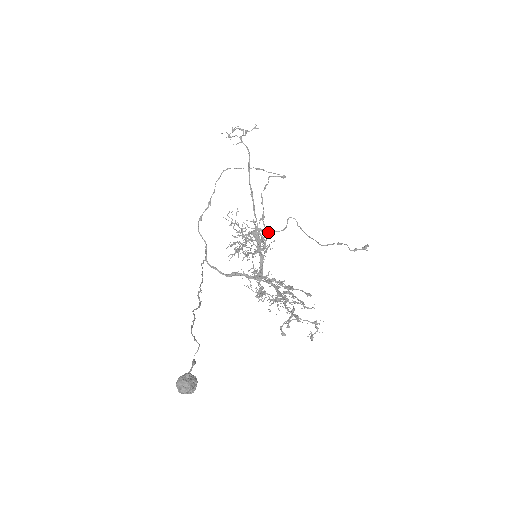
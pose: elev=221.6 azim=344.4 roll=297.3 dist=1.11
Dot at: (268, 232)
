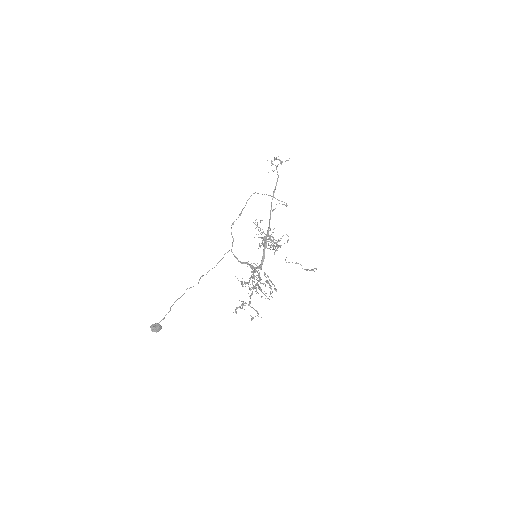
Dot at: (274, 239)
